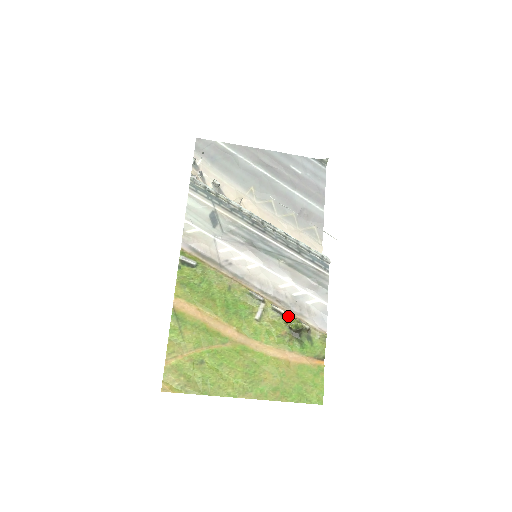
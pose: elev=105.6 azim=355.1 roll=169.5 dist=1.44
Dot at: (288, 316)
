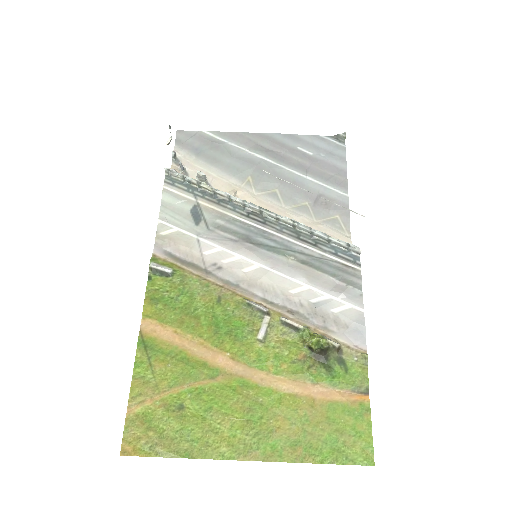
Dot at: (305, 331)
